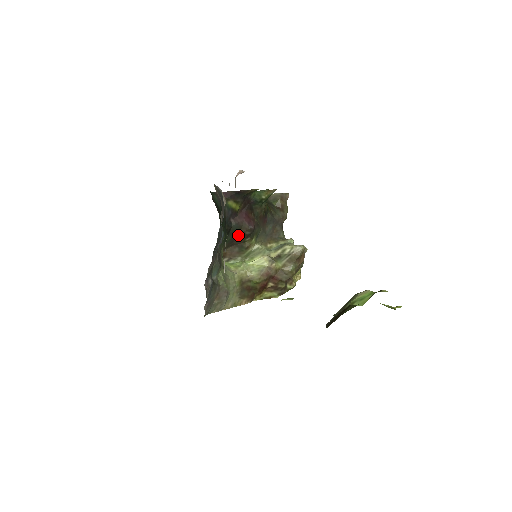
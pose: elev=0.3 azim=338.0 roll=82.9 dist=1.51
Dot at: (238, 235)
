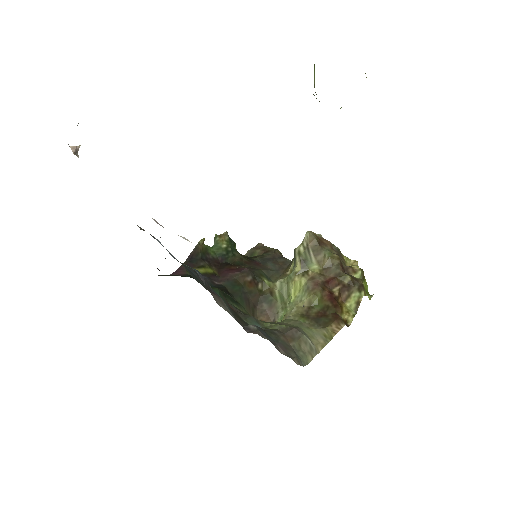
Dot at: (243, 290)
